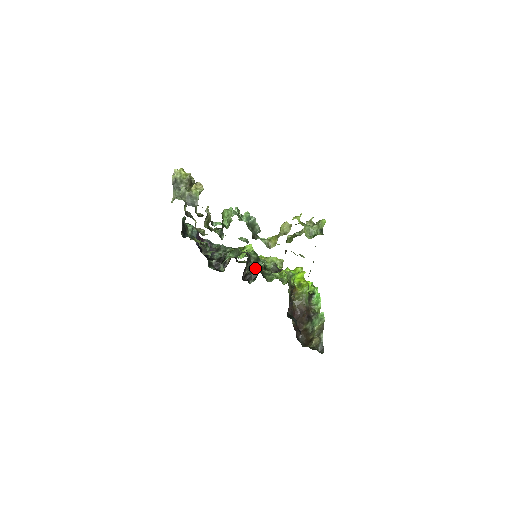
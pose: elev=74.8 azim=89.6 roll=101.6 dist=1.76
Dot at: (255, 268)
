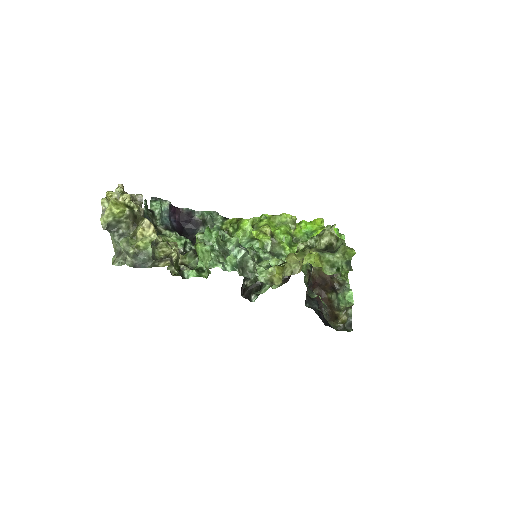
Dot at: (256, 277)
